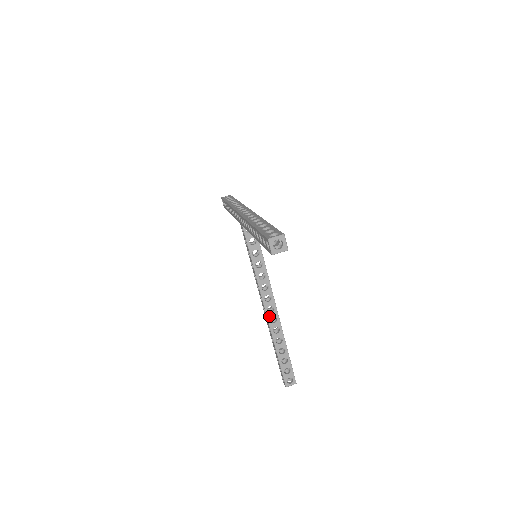
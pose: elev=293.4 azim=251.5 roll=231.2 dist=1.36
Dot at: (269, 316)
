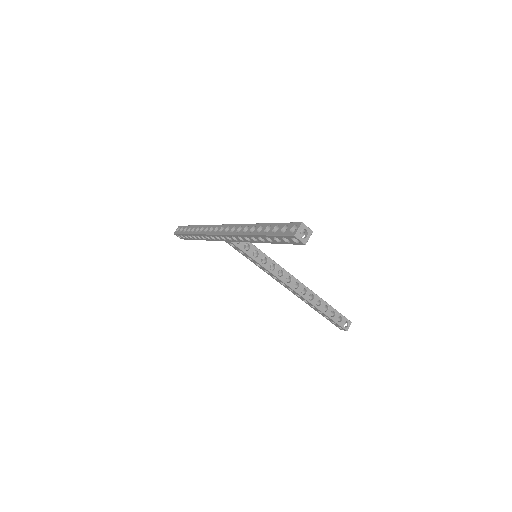
Dot at: (299, 292)
